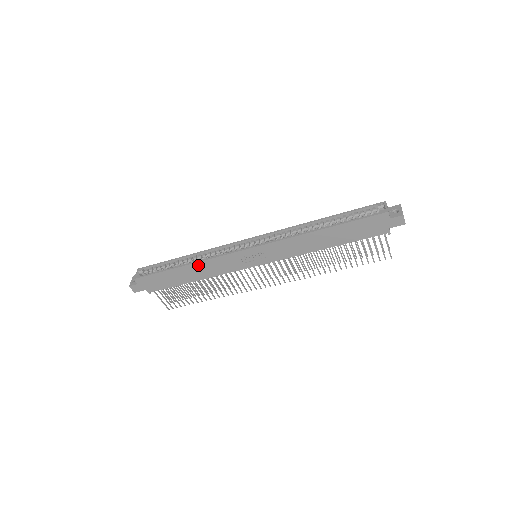
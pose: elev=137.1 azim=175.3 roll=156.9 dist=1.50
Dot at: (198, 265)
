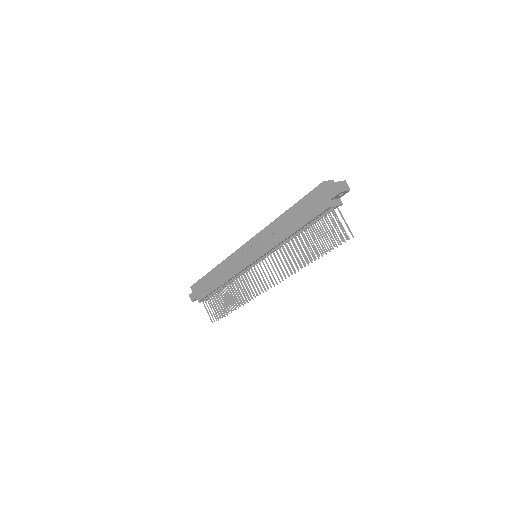
Dot at: (220, 267)
